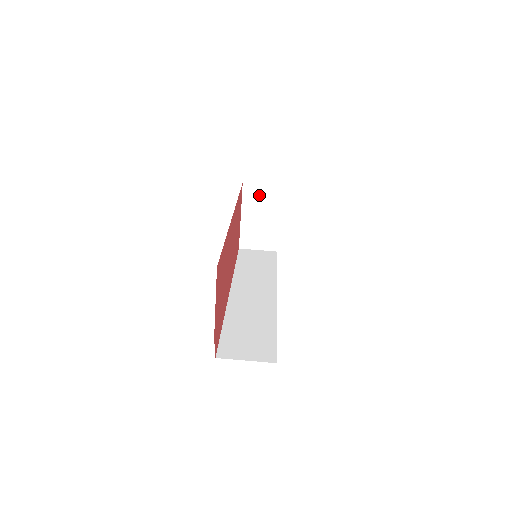
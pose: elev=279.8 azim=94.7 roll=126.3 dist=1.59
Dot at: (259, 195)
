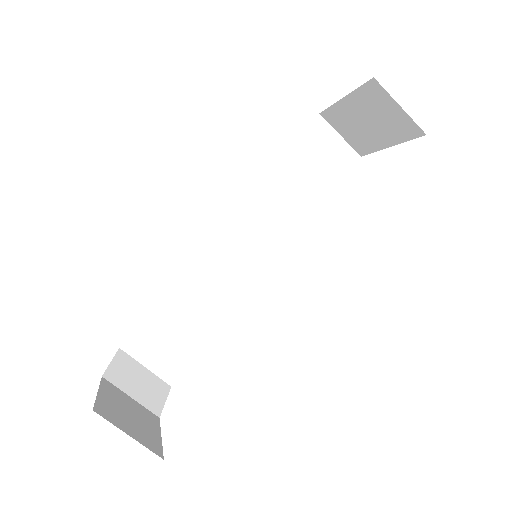
Dot at: (385, 108)
